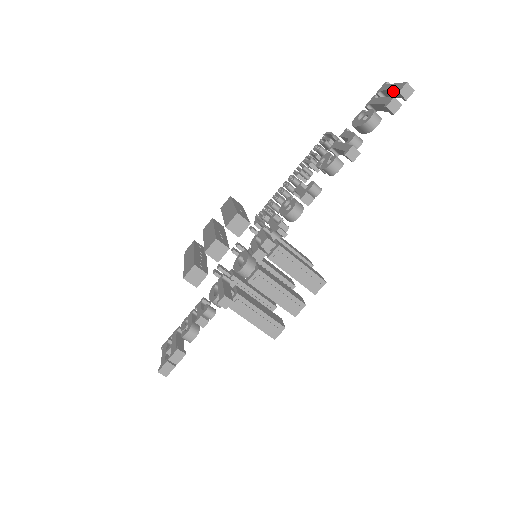
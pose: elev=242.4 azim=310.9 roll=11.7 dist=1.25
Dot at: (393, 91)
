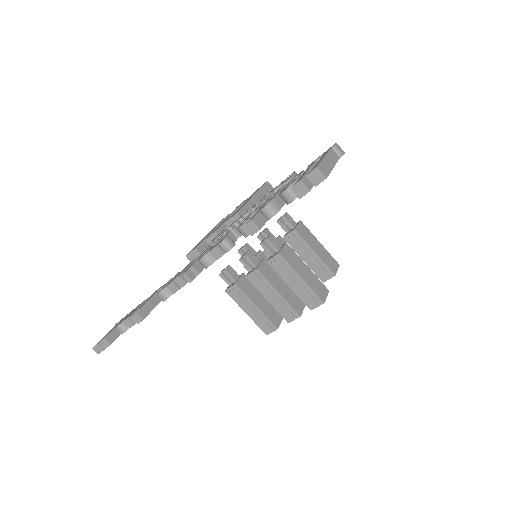
Dot at: occluded
